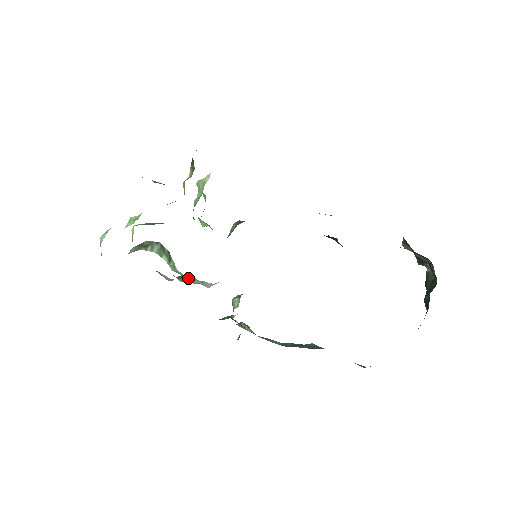
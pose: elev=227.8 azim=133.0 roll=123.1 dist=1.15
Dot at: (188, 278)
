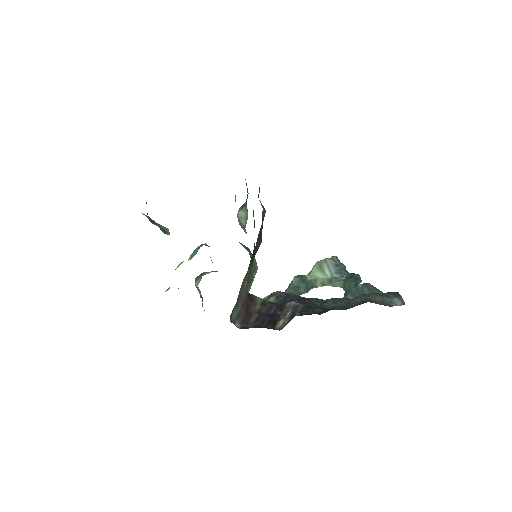
Dot at: occluded
